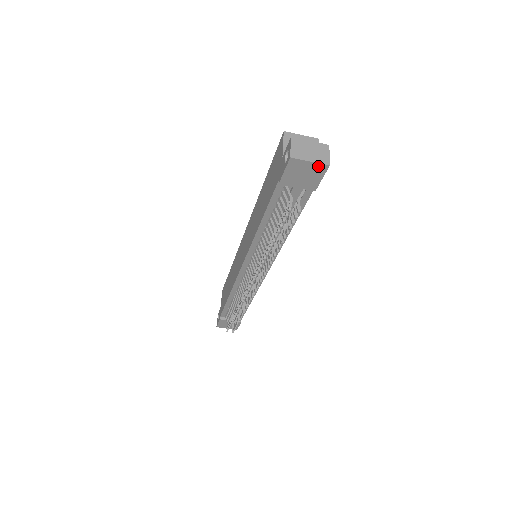
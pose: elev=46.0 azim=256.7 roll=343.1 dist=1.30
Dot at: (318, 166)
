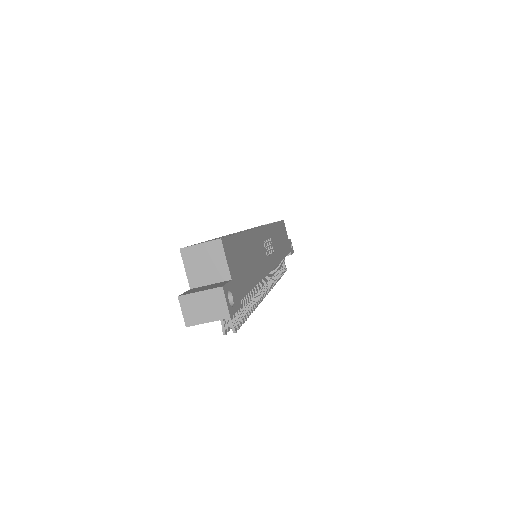
Dot at: (220, 319)
